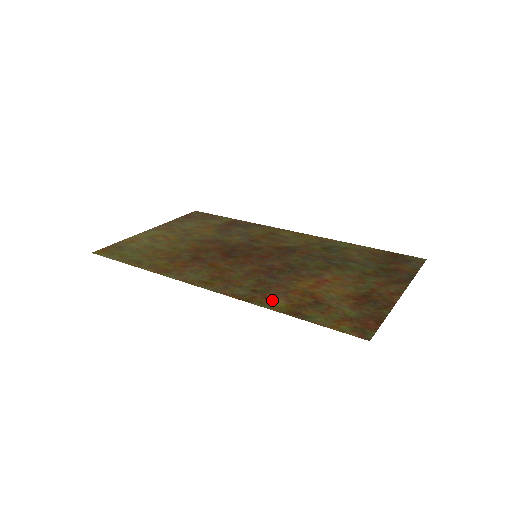
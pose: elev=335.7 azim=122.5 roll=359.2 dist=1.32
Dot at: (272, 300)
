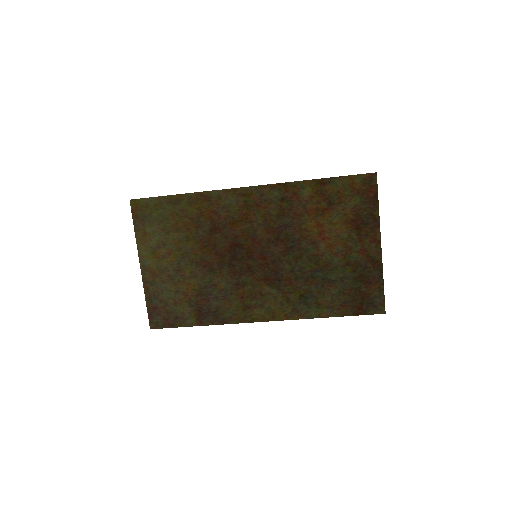
Dot at: (300, 193)
